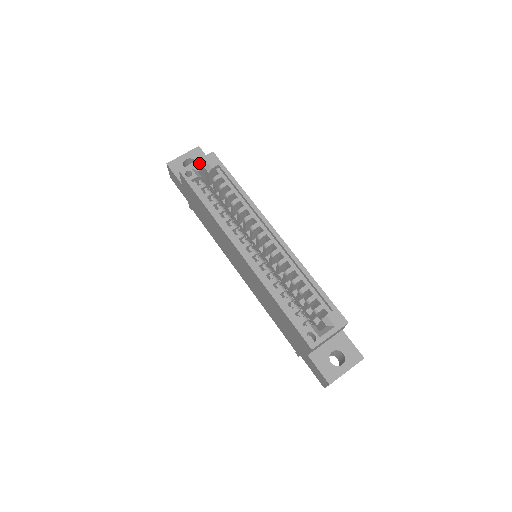
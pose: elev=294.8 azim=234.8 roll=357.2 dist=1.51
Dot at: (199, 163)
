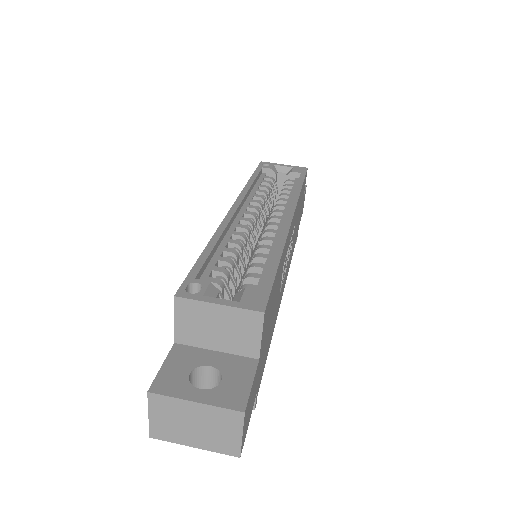
Dot at: (285, 166)
